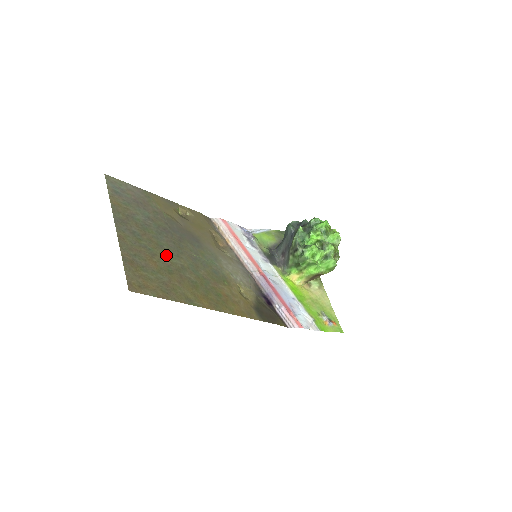
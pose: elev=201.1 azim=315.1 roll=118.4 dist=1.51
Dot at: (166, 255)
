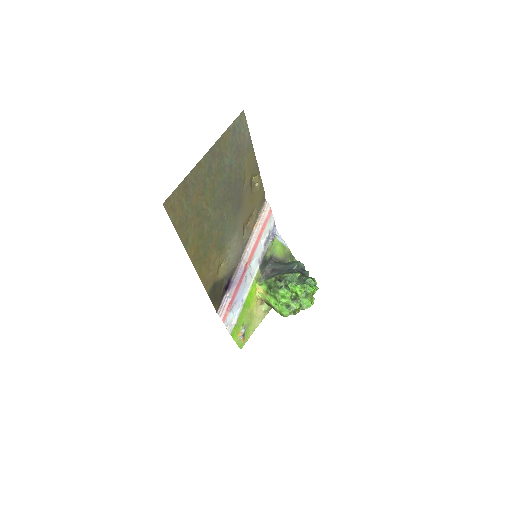
Dot at: (210, 201)
